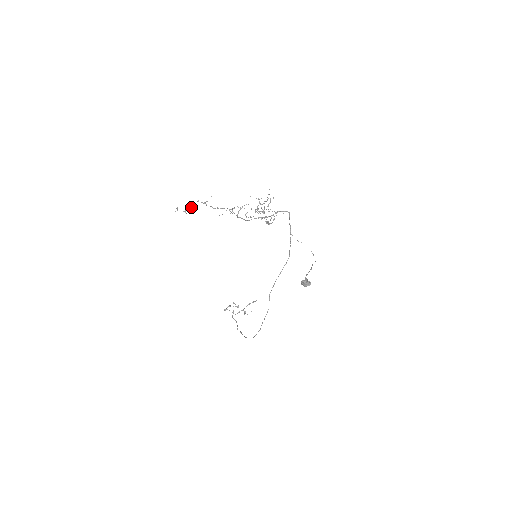
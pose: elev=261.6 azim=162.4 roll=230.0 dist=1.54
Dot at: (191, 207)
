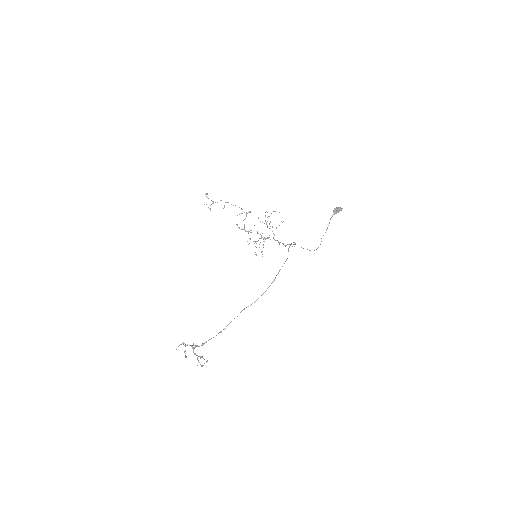
Dot at: (215, 202)
